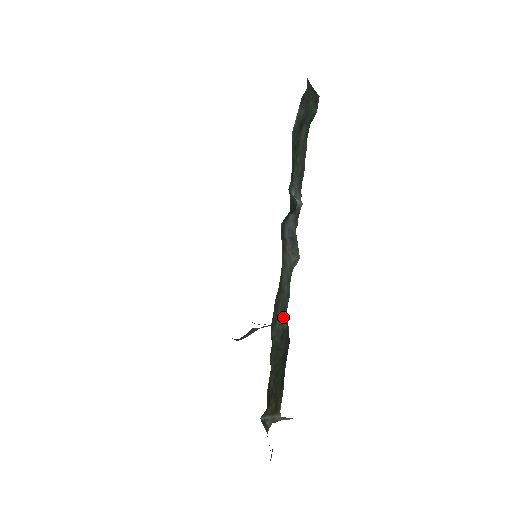
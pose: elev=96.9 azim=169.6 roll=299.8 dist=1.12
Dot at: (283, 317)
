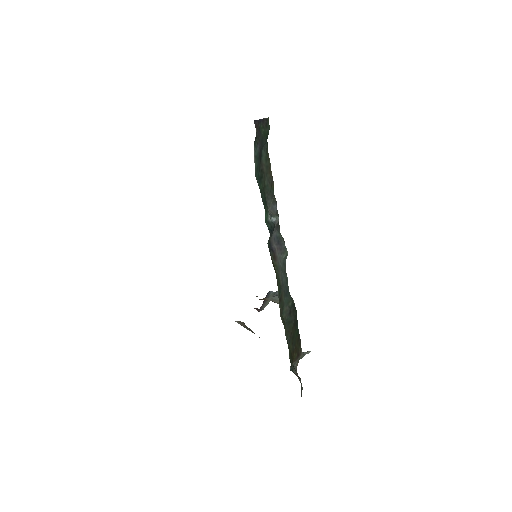
Dot at: (287, 299)
